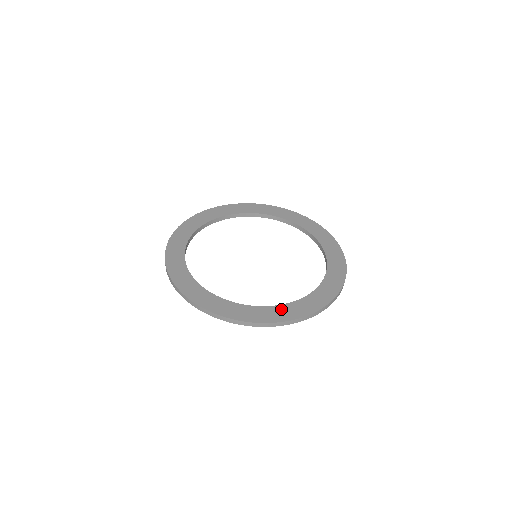
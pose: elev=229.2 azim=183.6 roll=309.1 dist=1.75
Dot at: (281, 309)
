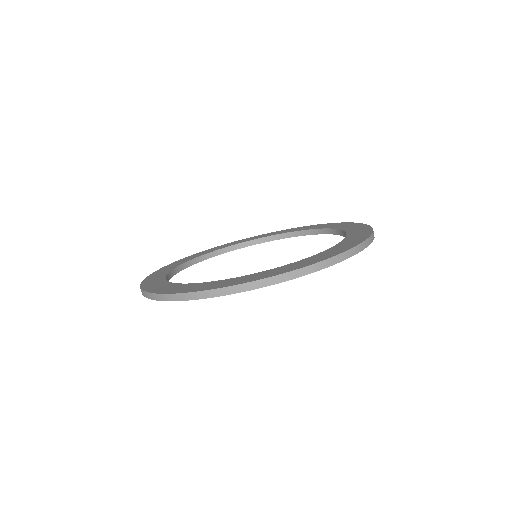
Dot at: (345, 242)
